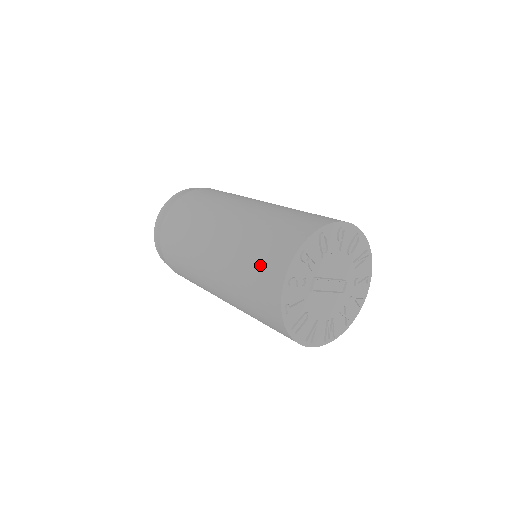
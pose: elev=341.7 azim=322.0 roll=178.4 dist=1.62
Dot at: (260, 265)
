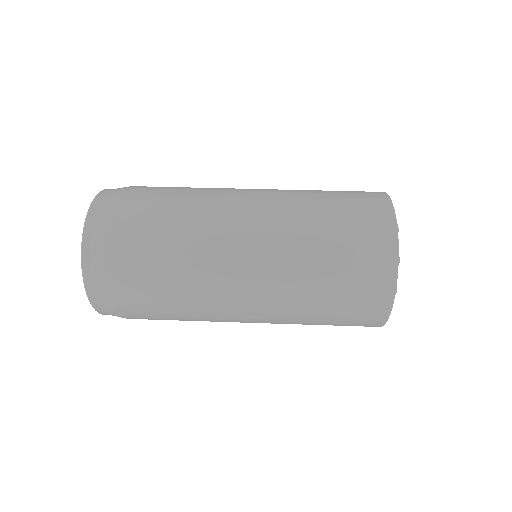
Dot at: (348, 316)
